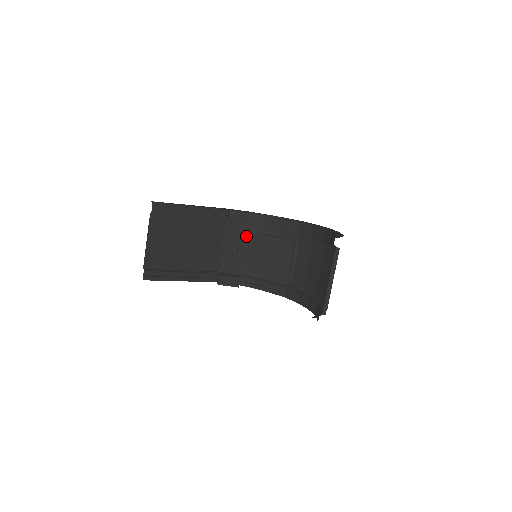
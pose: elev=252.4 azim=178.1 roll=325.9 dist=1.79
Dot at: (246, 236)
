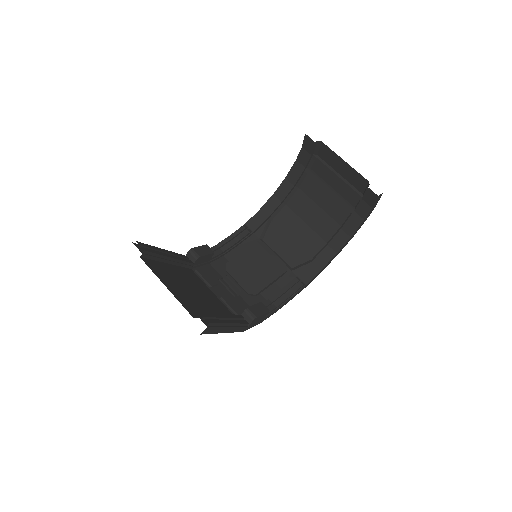
Dot at: (220, 276)
